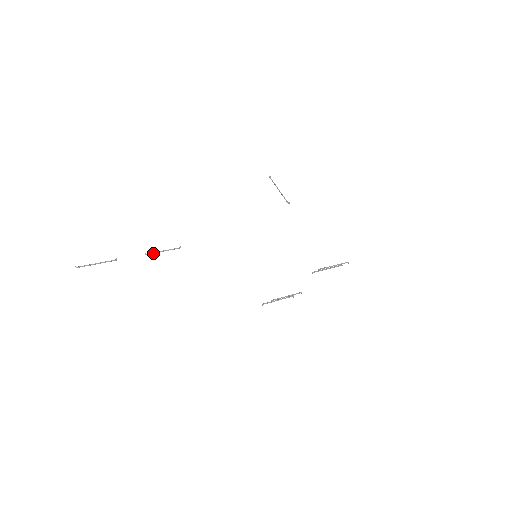
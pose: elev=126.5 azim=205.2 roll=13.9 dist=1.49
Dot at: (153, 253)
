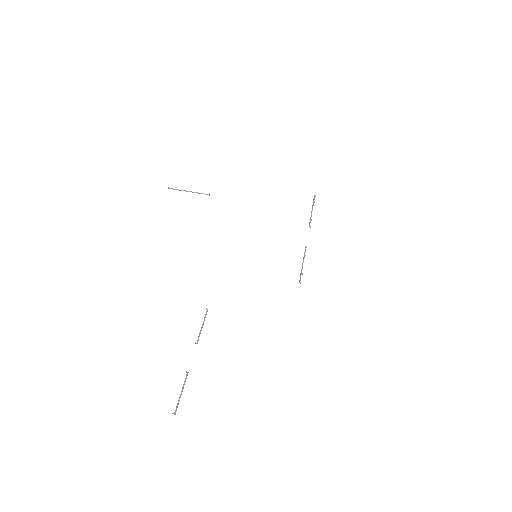
Dot at: (199, 336)
